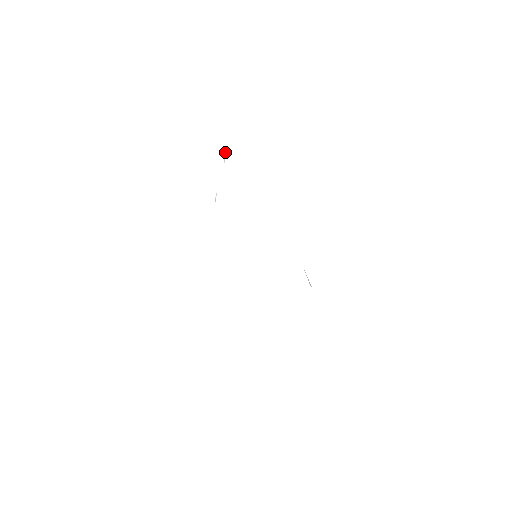
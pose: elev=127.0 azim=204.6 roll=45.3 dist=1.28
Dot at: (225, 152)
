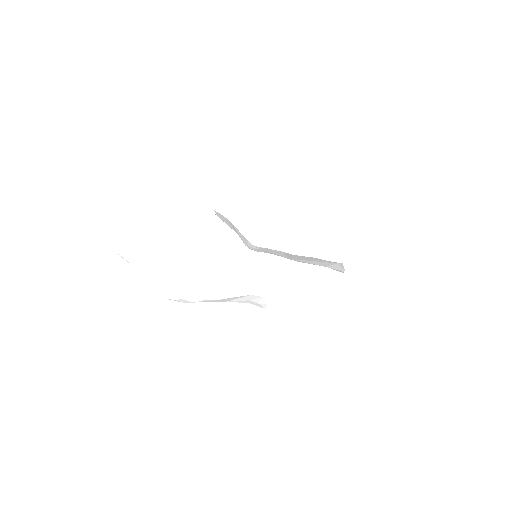
Dot at: occluded
